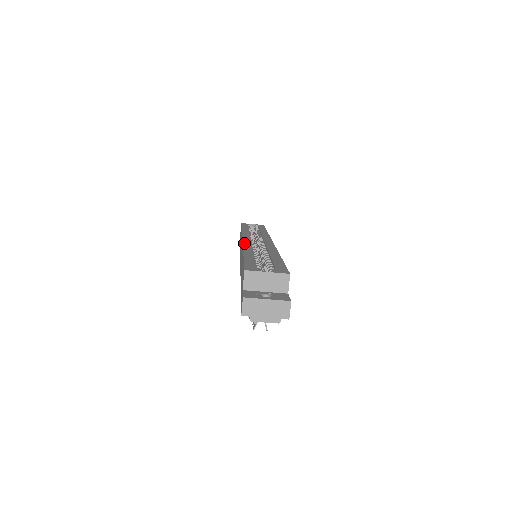
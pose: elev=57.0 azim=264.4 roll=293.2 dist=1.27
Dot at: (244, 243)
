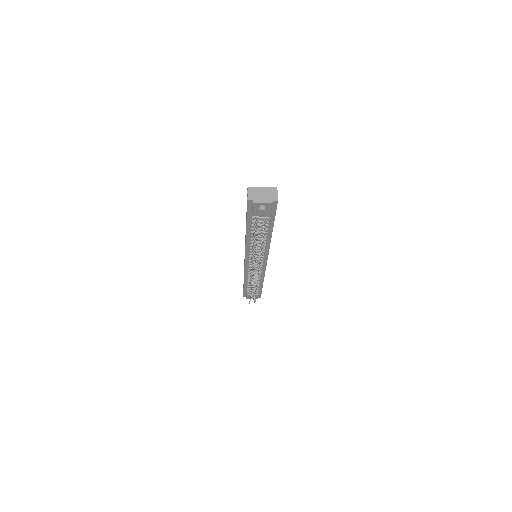
Dot at: occluded
